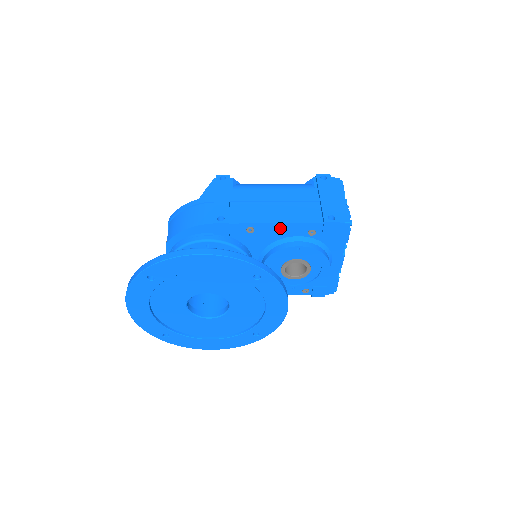
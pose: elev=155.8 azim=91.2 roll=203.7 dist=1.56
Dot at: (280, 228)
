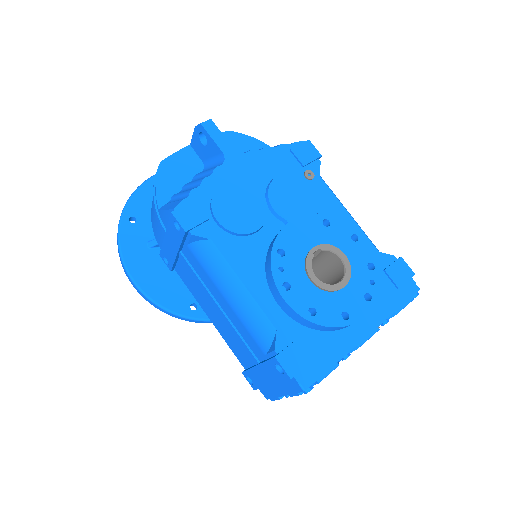
Dot at: occluded
